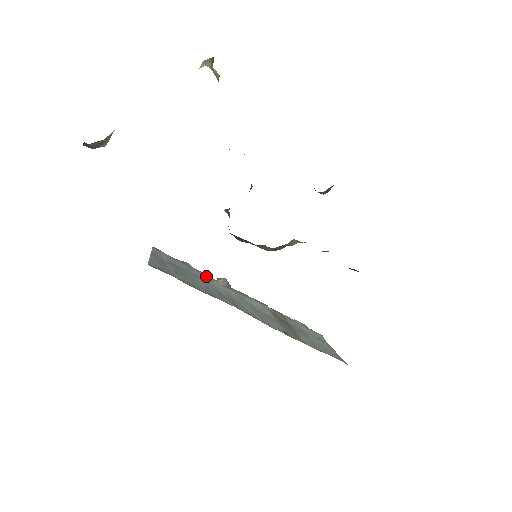
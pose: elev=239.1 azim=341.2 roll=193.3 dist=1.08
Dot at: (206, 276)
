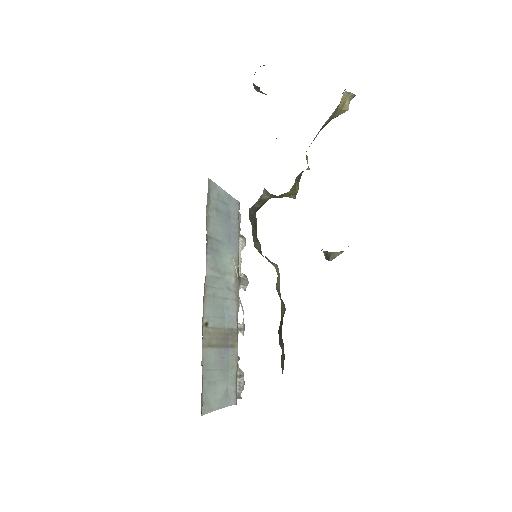
Dot at: (236, 252)
